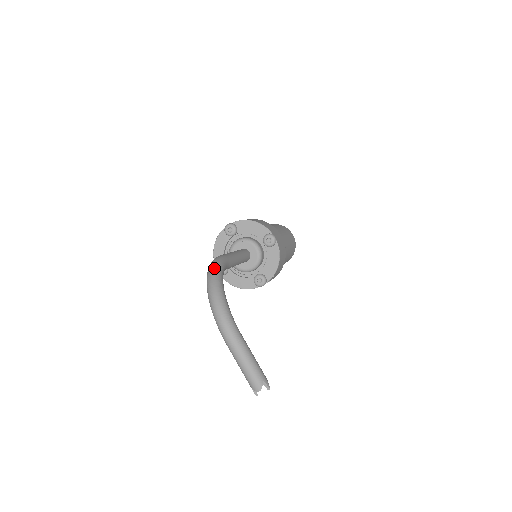
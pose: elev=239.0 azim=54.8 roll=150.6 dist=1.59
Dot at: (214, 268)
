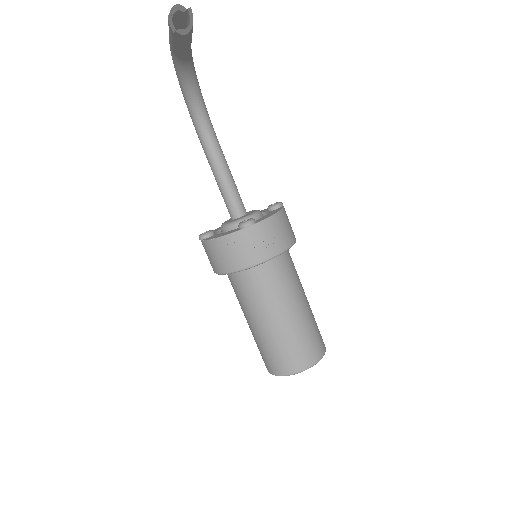
Dot at: occluded
